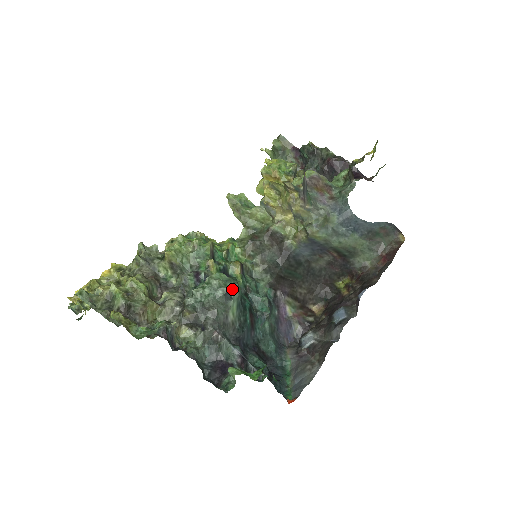
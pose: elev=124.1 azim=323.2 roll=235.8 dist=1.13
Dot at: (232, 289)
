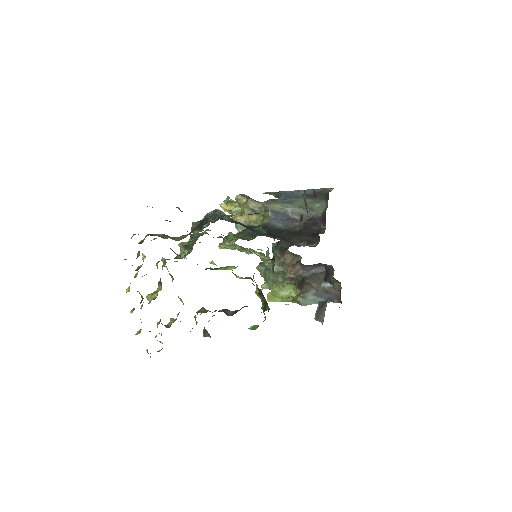
Dot at: (218, 210)
